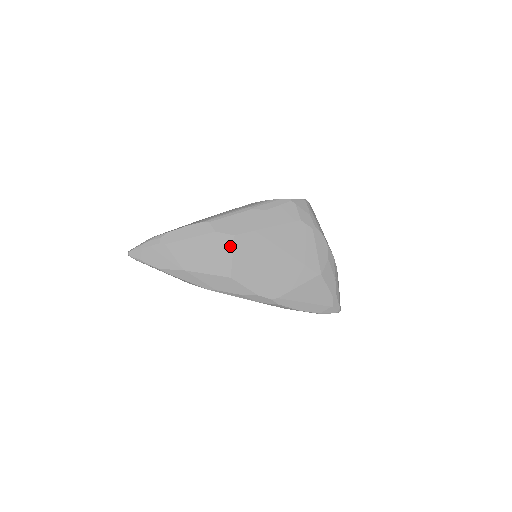
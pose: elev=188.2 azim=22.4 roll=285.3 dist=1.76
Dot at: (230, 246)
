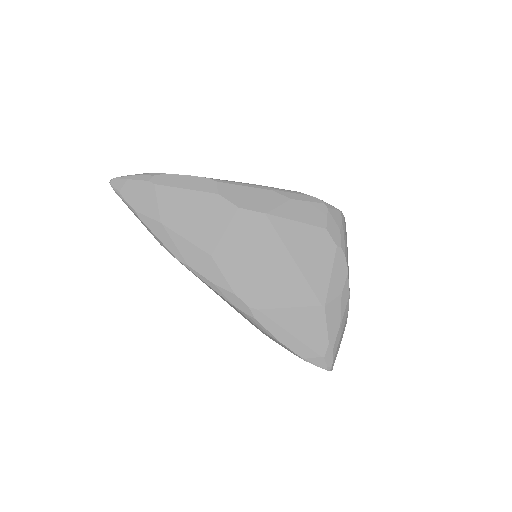
Dot at: (228, 218)
